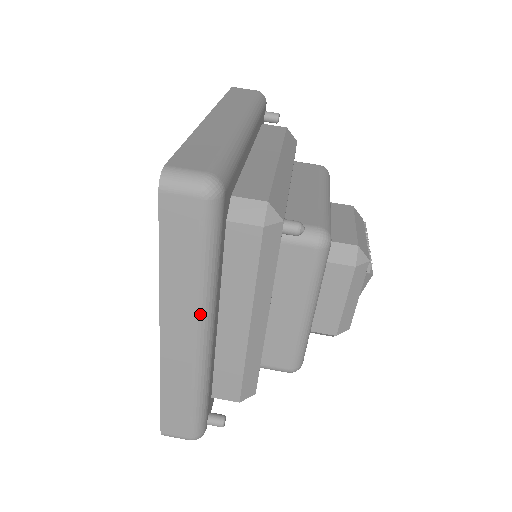
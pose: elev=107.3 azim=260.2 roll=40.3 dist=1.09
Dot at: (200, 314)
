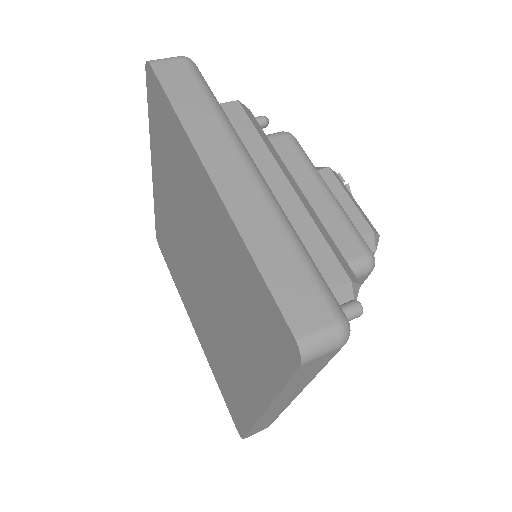
Dot at: (234, 140)
